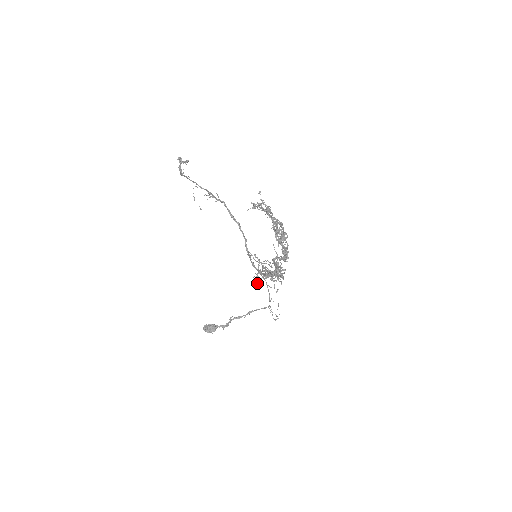
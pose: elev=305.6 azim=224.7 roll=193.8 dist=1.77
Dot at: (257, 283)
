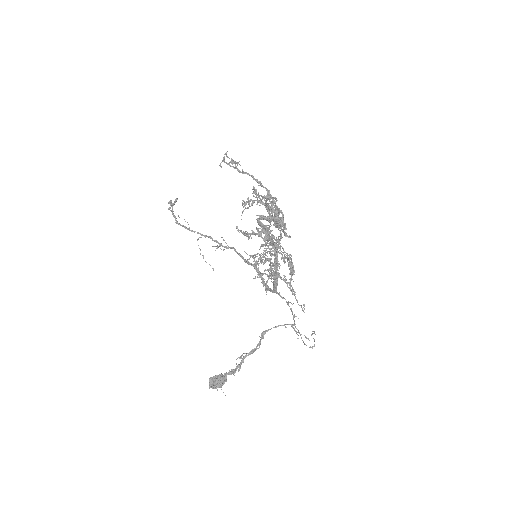
Dot at: occluded
